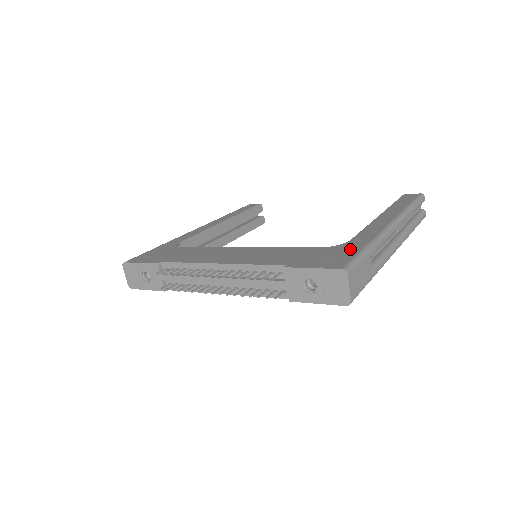
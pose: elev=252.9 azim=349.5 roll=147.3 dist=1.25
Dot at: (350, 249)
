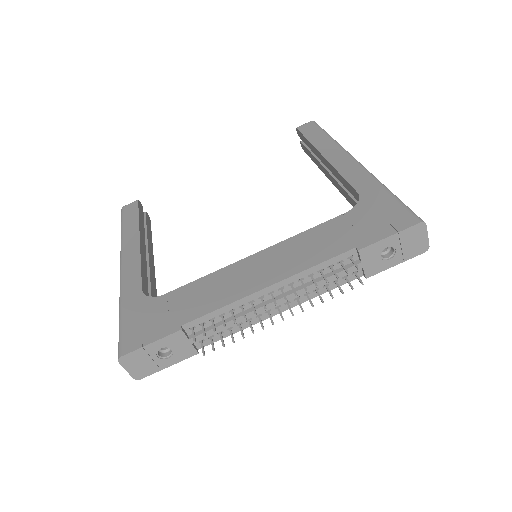
Dot at: (381, 201)
